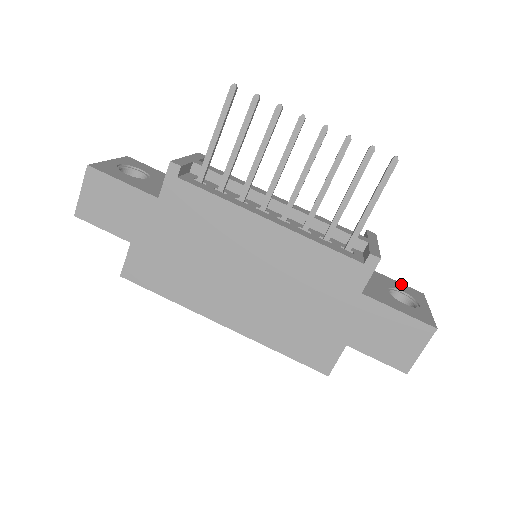
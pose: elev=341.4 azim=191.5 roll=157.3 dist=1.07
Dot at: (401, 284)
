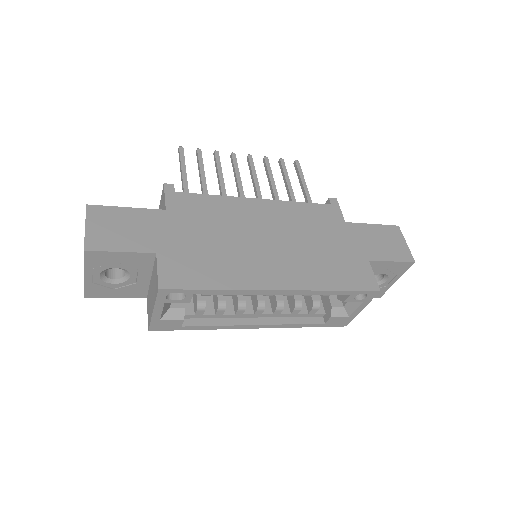
Dot at: occluded
